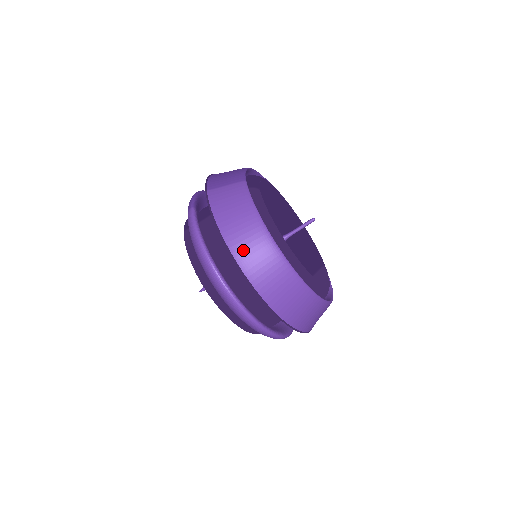
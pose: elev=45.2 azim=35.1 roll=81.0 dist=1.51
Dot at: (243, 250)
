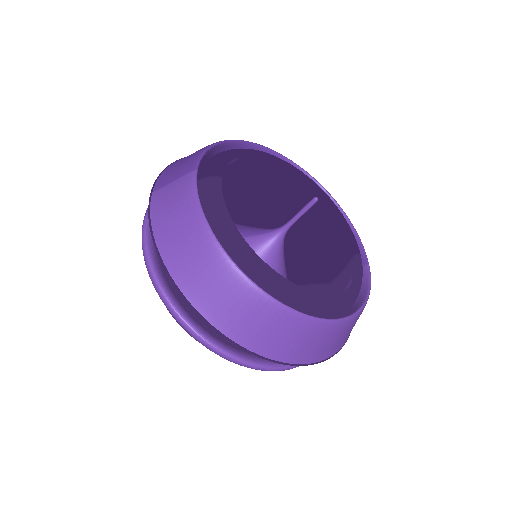
Dot at: (190, 277)
